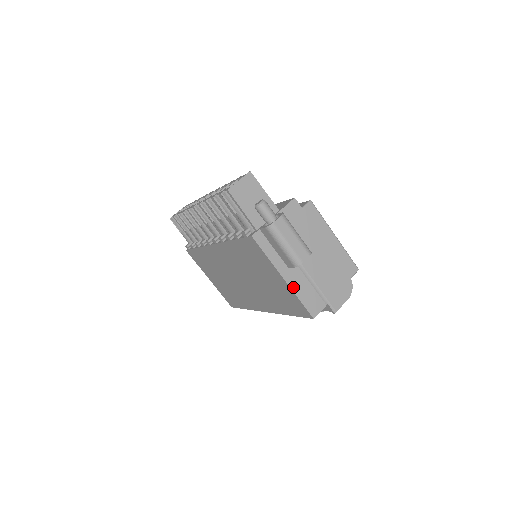
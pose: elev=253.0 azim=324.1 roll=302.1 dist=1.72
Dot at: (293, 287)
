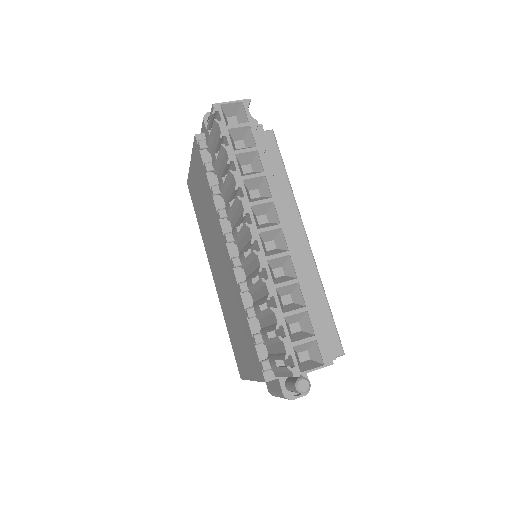
Dot at: occluded
